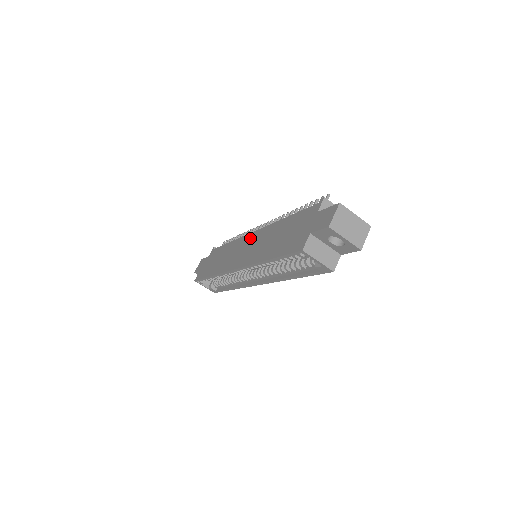
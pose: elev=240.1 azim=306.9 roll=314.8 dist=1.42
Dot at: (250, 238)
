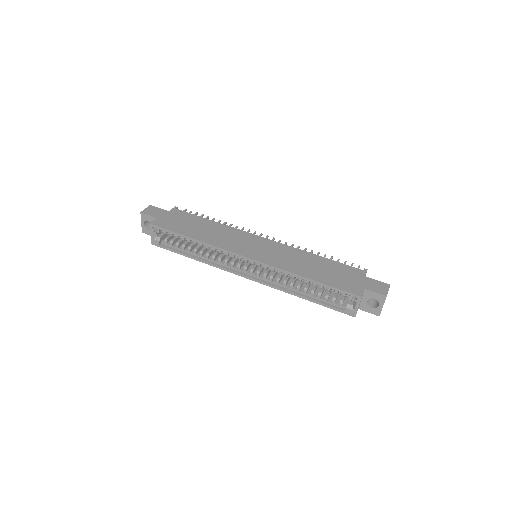
Dot at: (263, 241)
